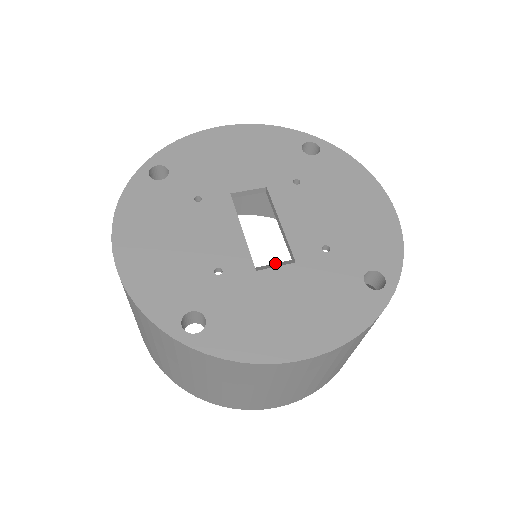
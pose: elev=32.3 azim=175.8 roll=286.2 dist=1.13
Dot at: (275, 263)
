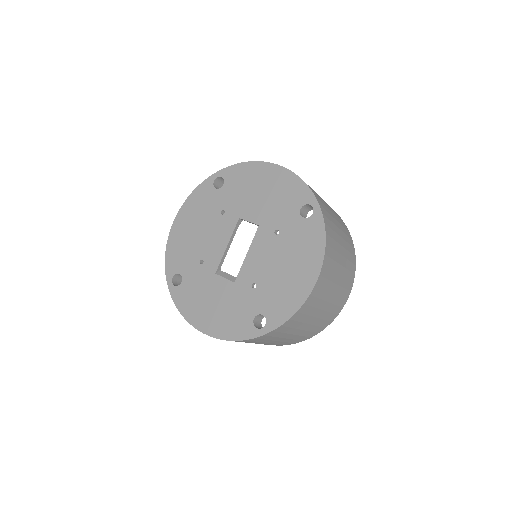
Dot at: (230, 275)
